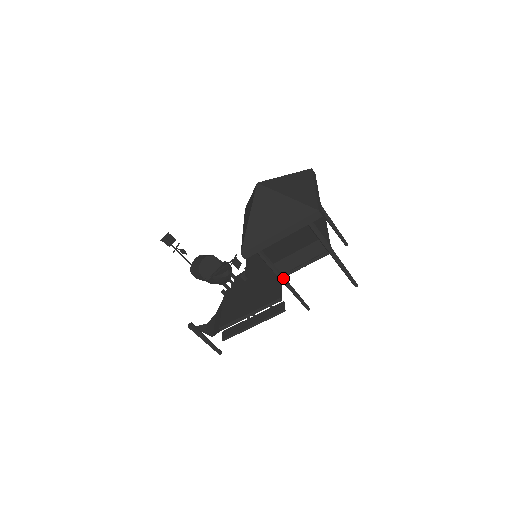
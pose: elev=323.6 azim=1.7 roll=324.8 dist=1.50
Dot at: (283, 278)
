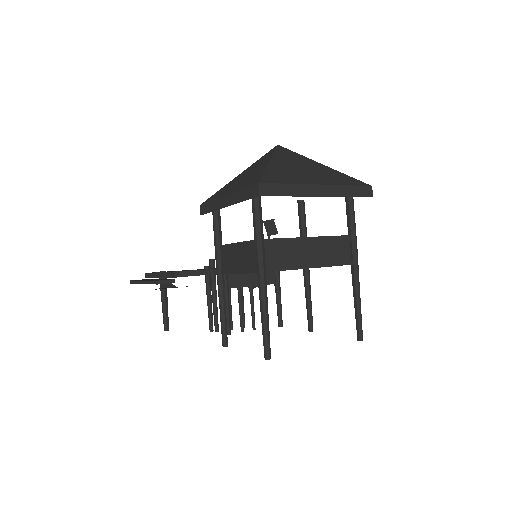
Dot at: (219, 273)
